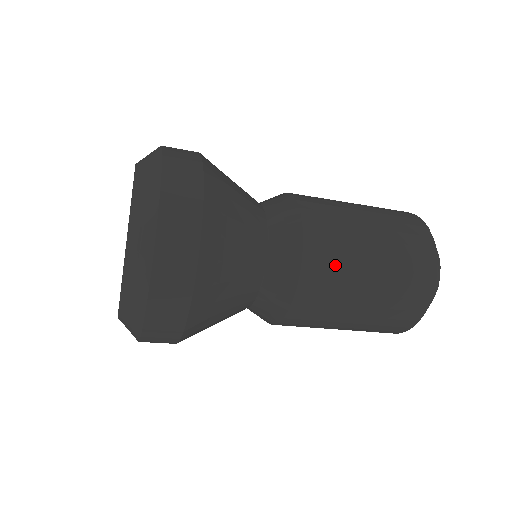
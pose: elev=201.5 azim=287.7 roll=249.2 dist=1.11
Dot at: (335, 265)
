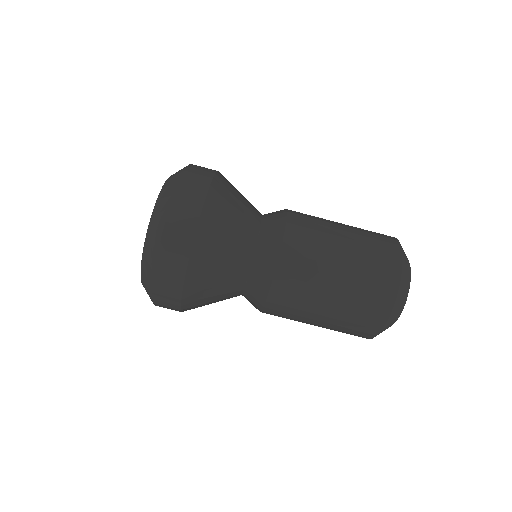
Dot at: (310, 249)
